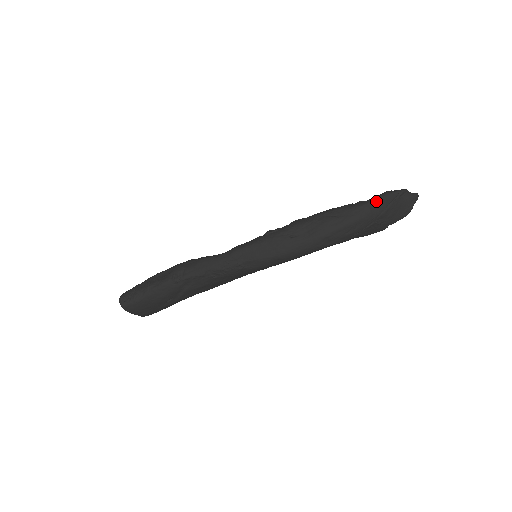
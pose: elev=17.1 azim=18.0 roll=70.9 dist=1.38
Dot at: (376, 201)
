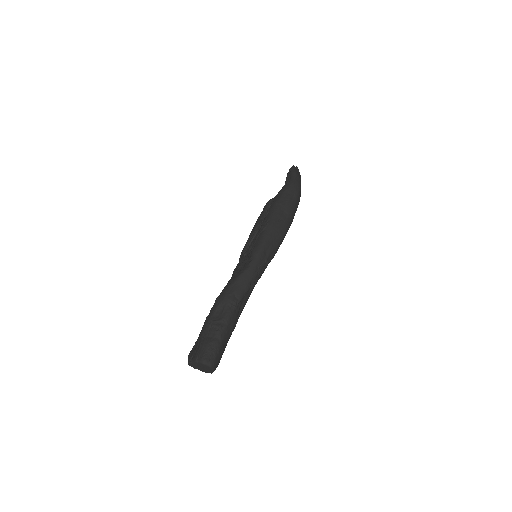
Dot at: (296, 175)
